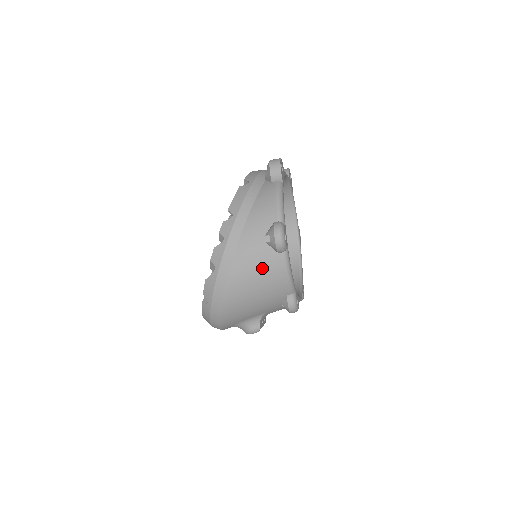
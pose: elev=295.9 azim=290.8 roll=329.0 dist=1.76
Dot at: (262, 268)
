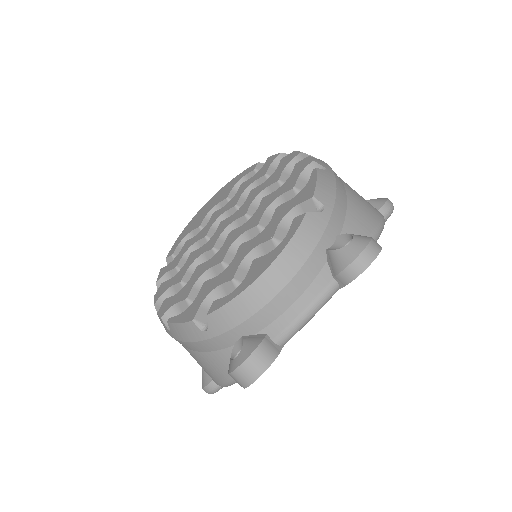
Dot at: occluded
